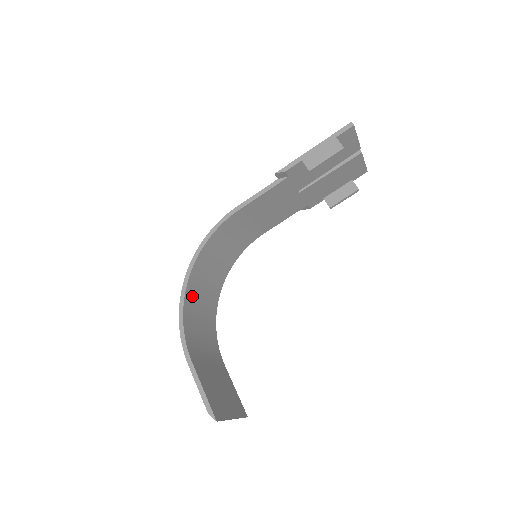
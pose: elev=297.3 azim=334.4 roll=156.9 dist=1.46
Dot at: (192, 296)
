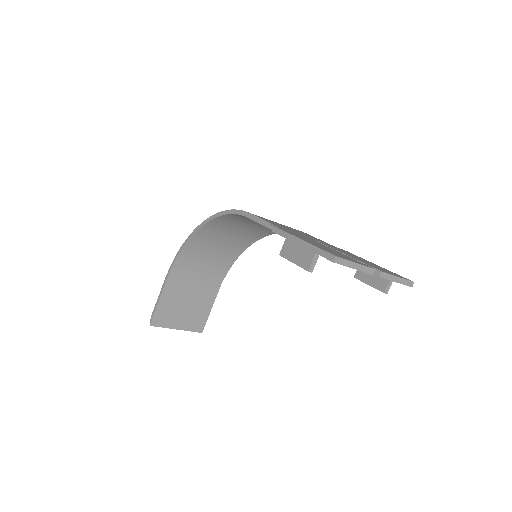
Dot at: (204, 238)
